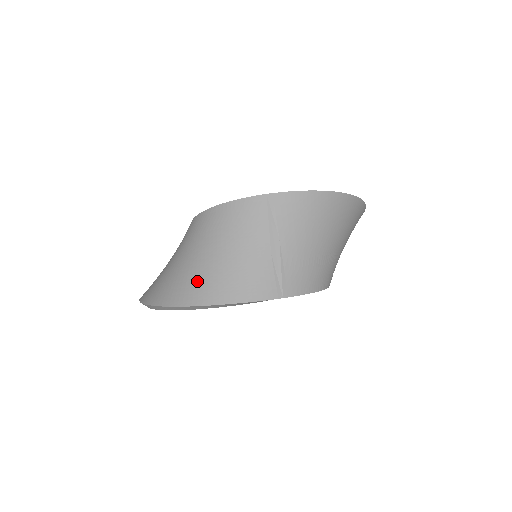
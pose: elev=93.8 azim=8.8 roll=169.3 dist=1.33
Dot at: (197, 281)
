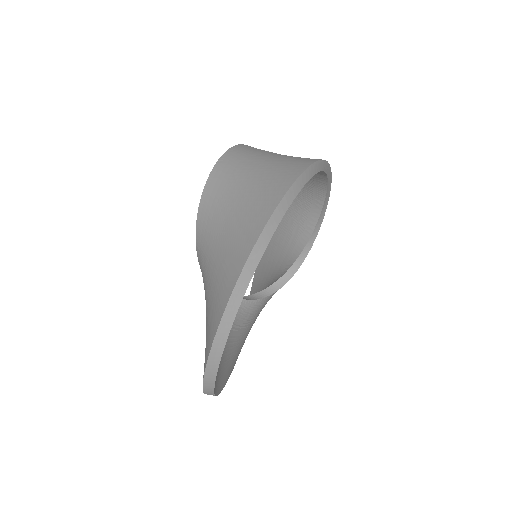
Dot at: (279, 171)
